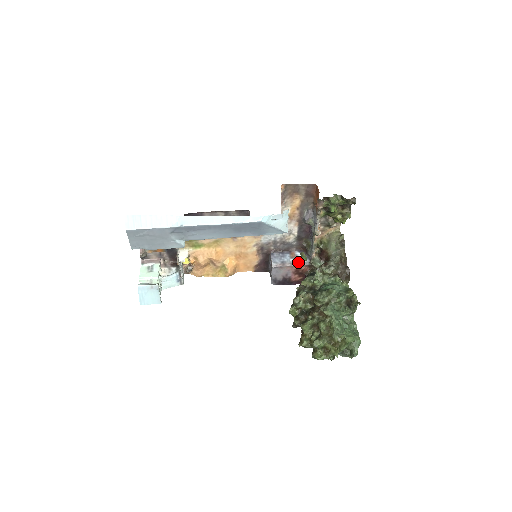
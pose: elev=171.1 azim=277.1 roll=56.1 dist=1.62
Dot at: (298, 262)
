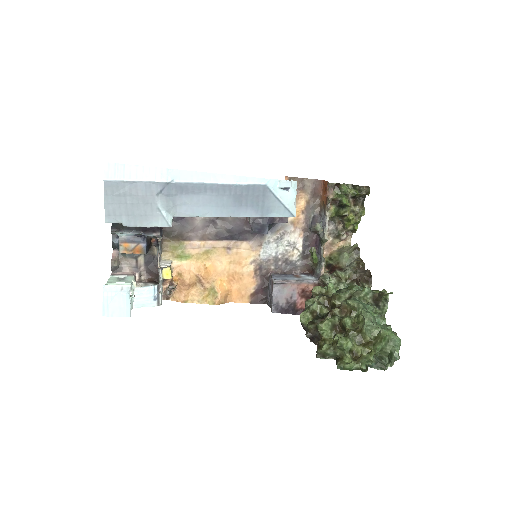
Dot at: (305, 280)
